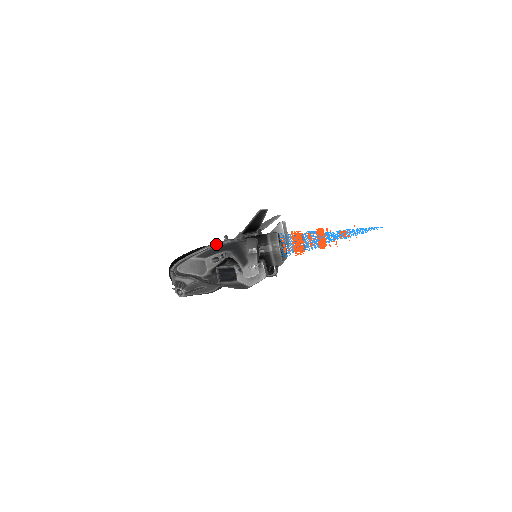
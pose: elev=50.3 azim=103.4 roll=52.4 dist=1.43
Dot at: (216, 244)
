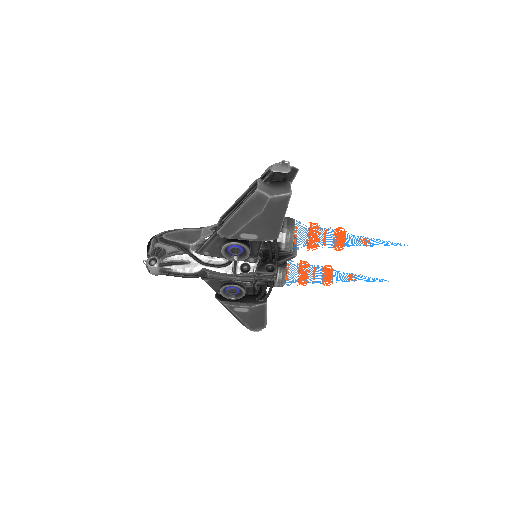
Dot at: occluded
